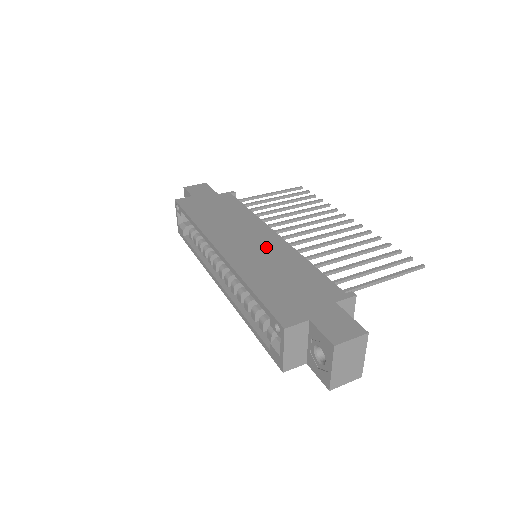
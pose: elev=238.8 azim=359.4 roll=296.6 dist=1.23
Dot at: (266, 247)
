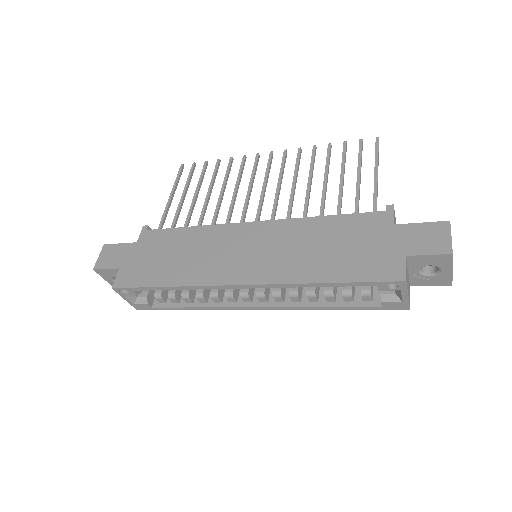
Dot at: (270, 241)
